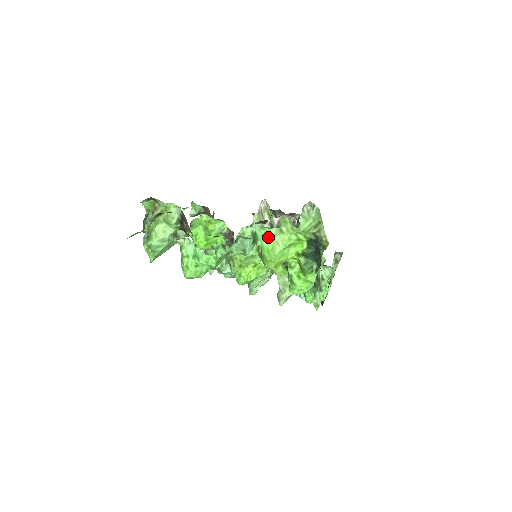
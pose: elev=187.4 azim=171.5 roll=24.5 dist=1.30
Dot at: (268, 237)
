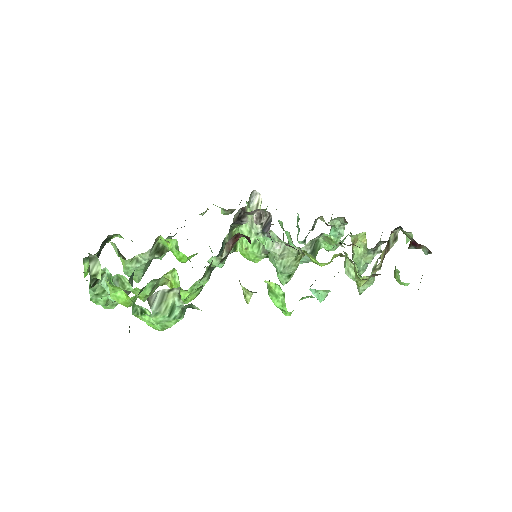
Dot at: occluded
